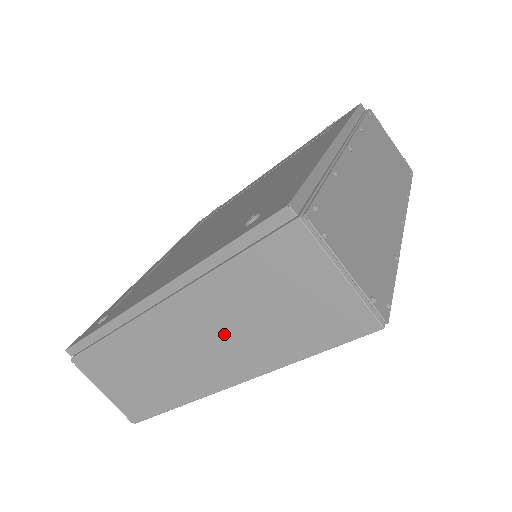
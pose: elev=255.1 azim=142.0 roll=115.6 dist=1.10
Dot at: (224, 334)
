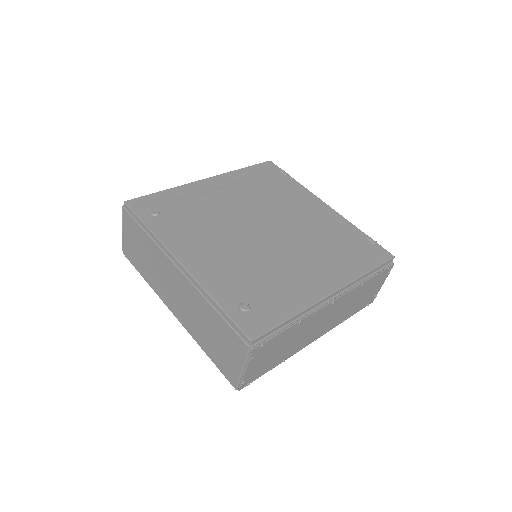
Dot at: (190, 309)
